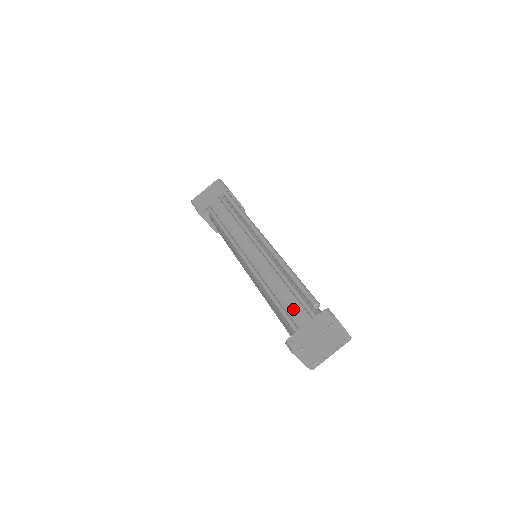
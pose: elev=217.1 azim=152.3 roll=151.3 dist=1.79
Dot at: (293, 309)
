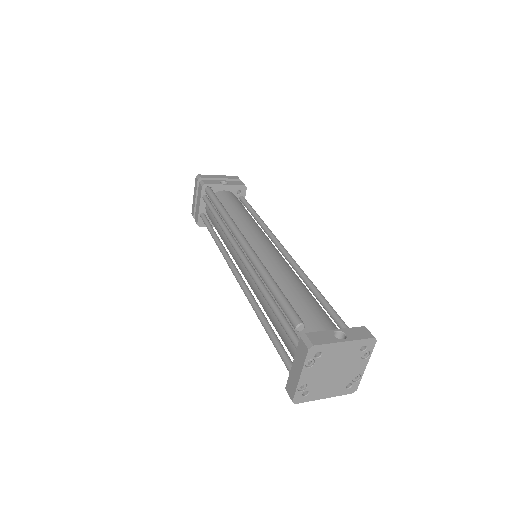
Dot at: (284, 337)
